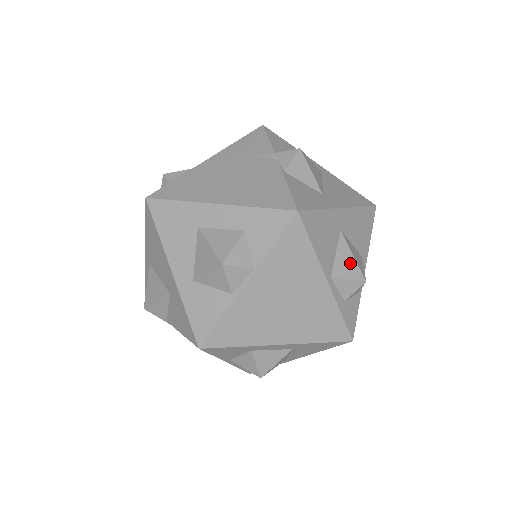
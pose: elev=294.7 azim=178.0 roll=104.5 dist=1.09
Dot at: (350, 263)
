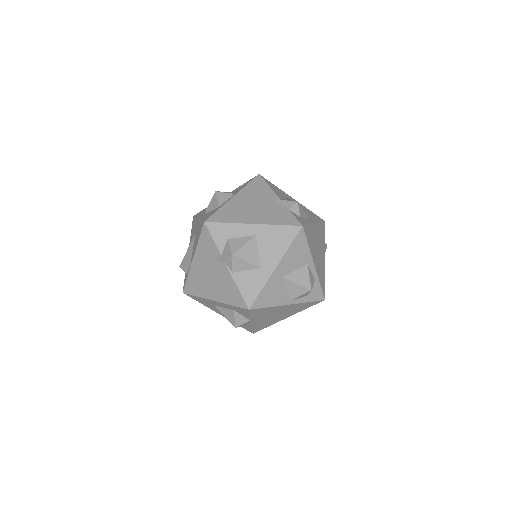
Dot at: (297, 288)
